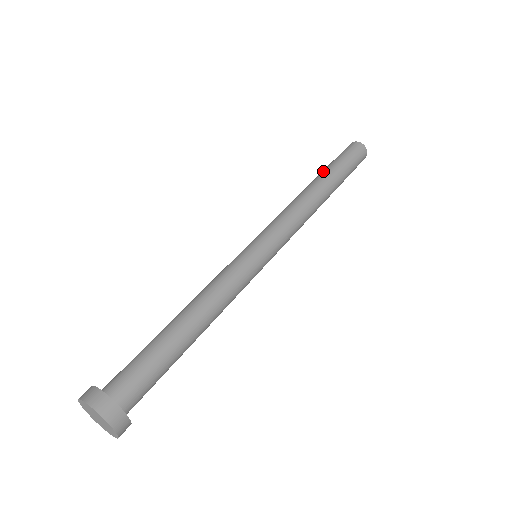
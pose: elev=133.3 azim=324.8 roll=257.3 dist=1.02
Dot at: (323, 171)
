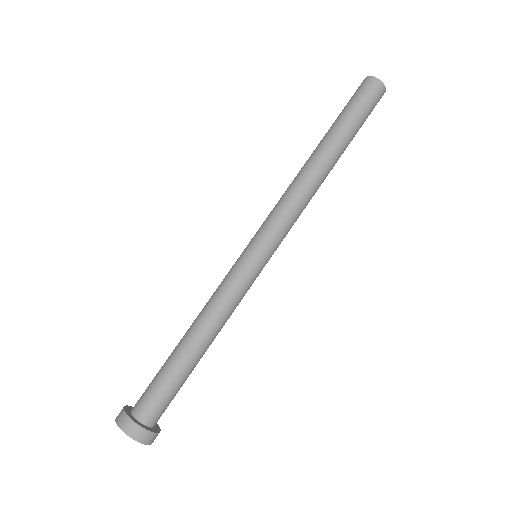
Dot at: (334, 133)
